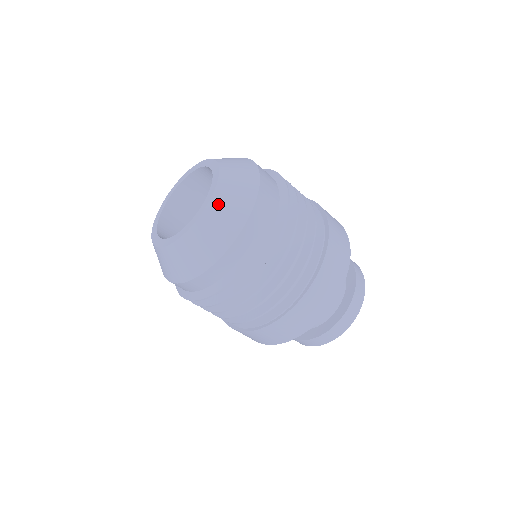
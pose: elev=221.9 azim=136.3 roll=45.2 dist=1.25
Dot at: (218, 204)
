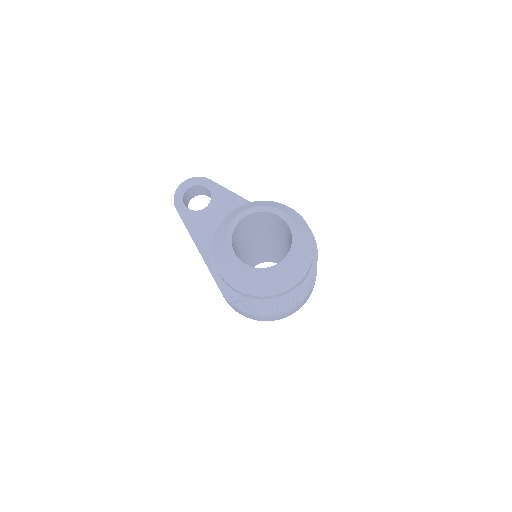
Dot at: (294, 264)
